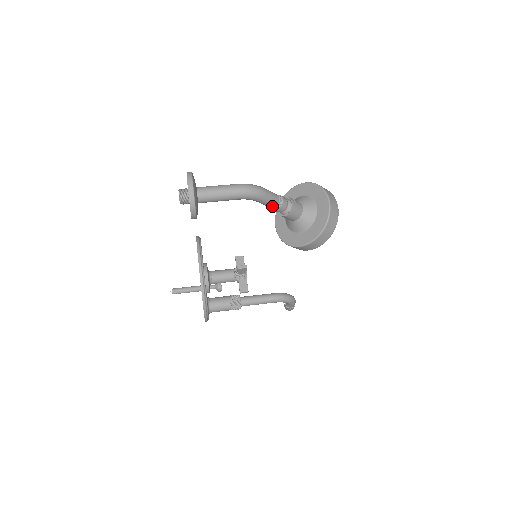
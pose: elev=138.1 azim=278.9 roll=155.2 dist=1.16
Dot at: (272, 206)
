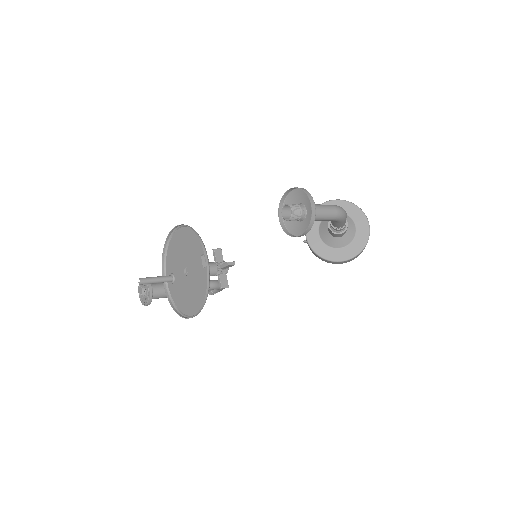
Dot at: (340, 226)
